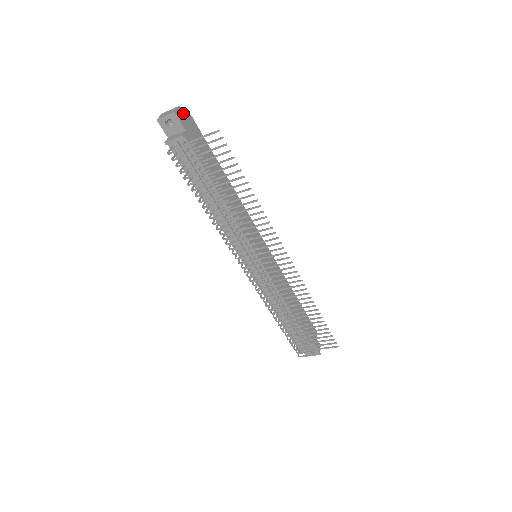
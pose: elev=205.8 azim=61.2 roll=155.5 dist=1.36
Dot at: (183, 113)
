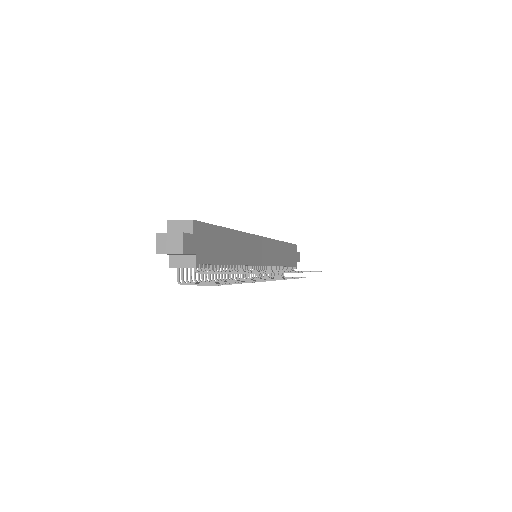
Dot at: (188, 235)
